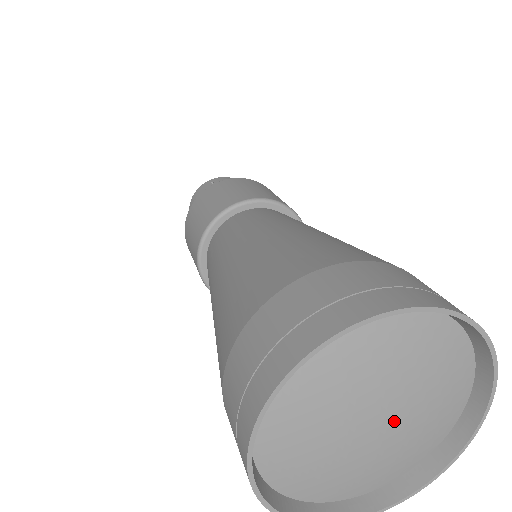
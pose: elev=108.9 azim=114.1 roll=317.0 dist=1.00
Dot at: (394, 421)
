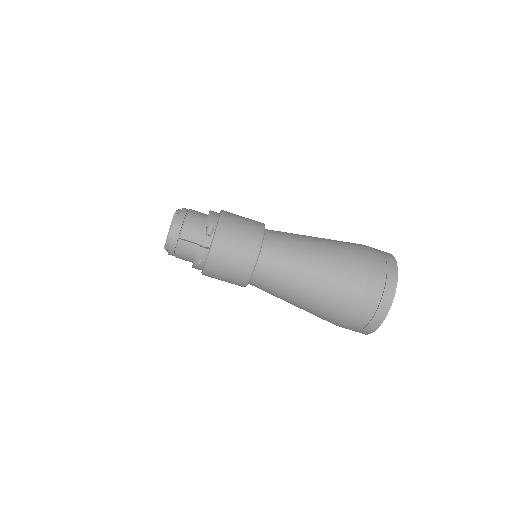
Dot at: occluded
